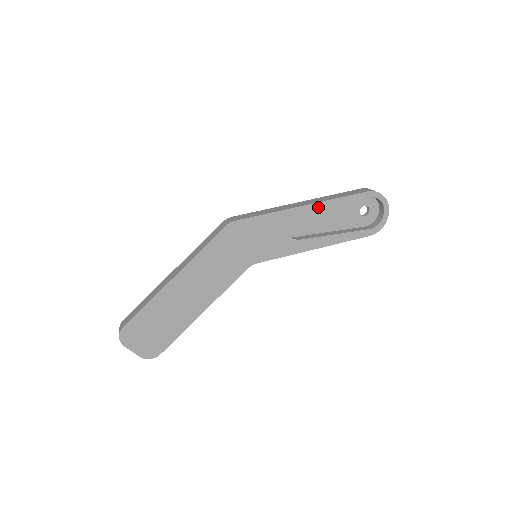
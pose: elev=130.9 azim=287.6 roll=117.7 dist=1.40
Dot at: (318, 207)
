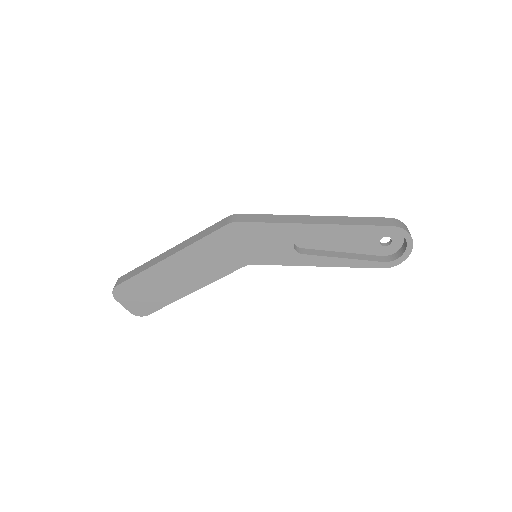
Dot at: (331, 229)
